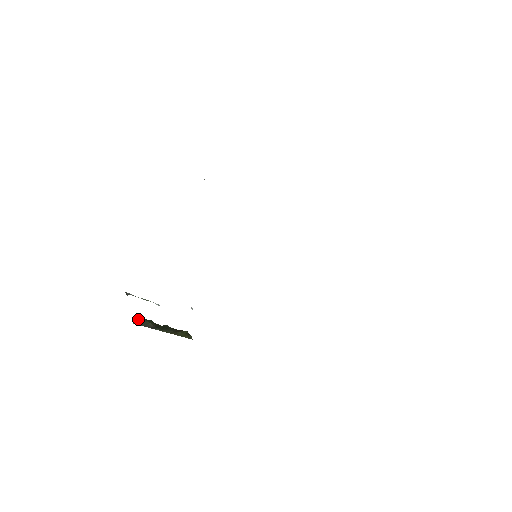
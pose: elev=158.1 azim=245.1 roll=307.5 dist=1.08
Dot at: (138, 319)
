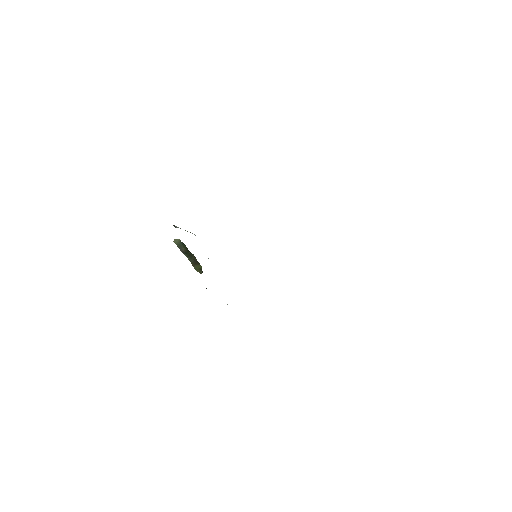
Dot at: (178, 240)
